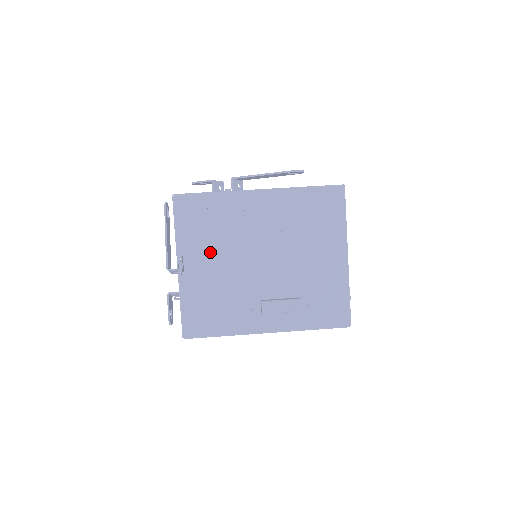
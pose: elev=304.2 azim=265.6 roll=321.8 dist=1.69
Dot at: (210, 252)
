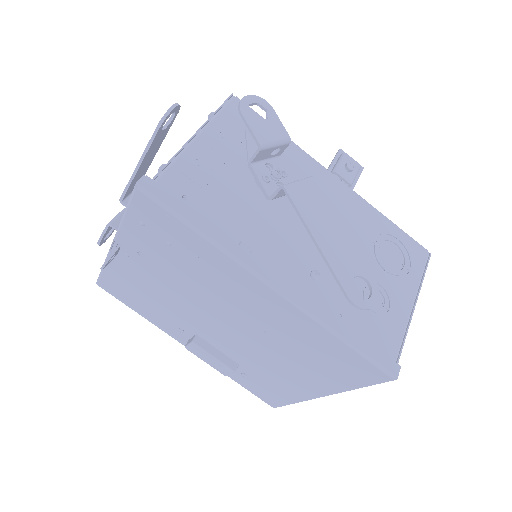
Dot at: (160, 269)
